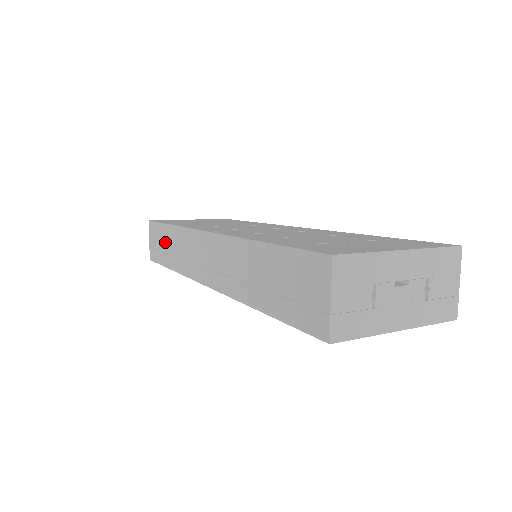
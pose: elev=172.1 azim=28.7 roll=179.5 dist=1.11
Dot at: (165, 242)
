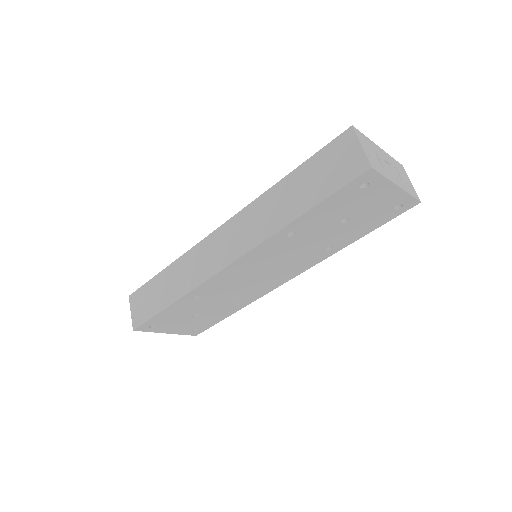
Dot at: (160, 288)
